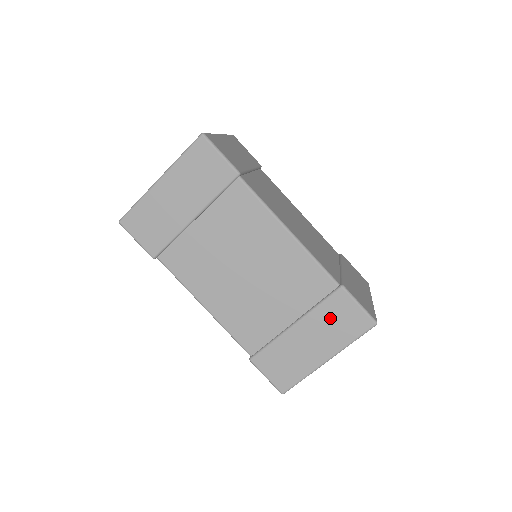
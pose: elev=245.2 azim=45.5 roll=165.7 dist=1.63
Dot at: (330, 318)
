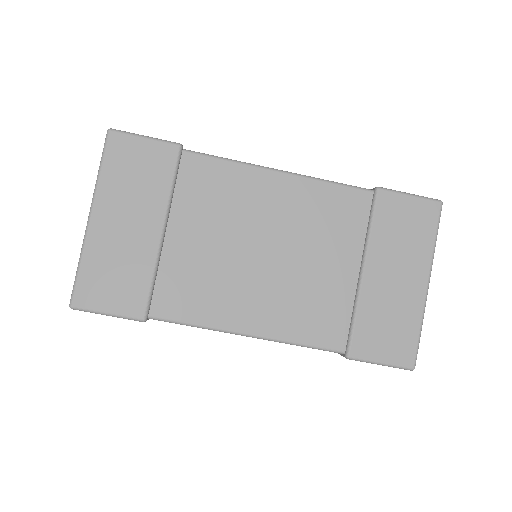
Dot at: (393, 233)
